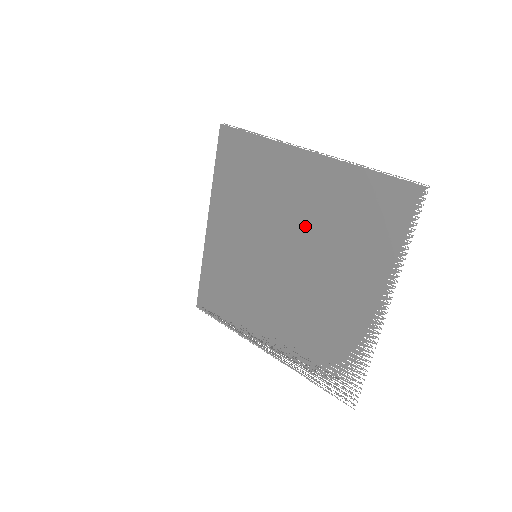
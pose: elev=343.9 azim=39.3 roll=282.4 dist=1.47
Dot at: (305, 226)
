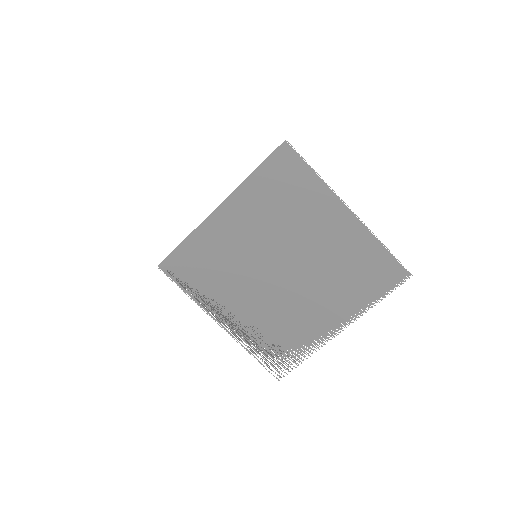
Dot at: (316, 257)
